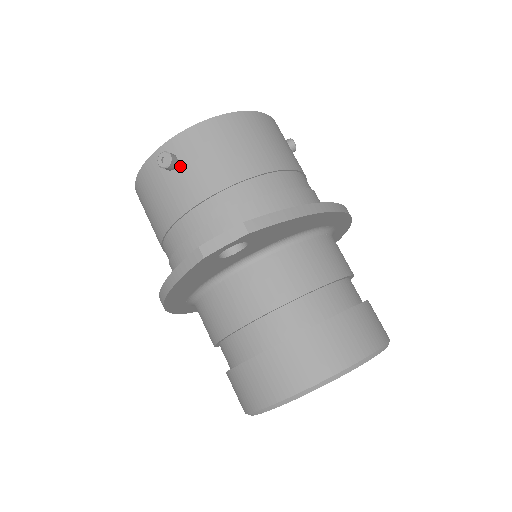
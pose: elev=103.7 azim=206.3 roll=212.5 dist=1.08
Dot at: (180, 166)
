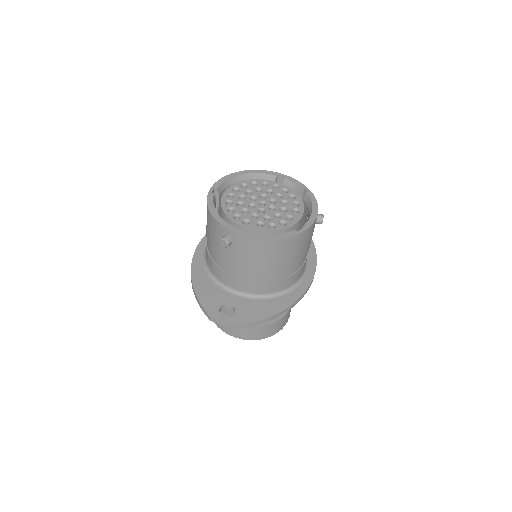
Dot at: (231, 246)
